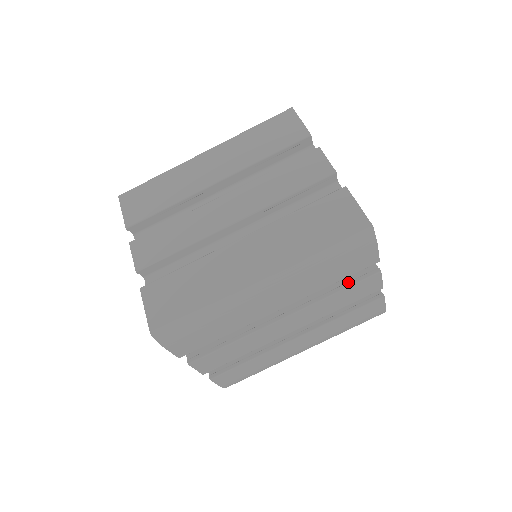
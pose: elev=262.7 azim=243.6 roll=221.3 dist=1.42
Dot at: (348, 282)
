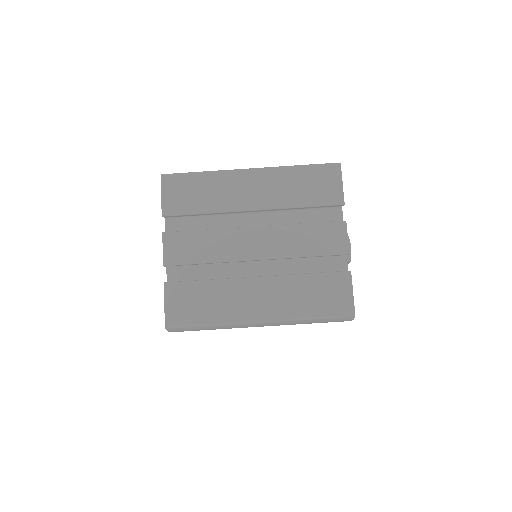
Dot at: occluded
